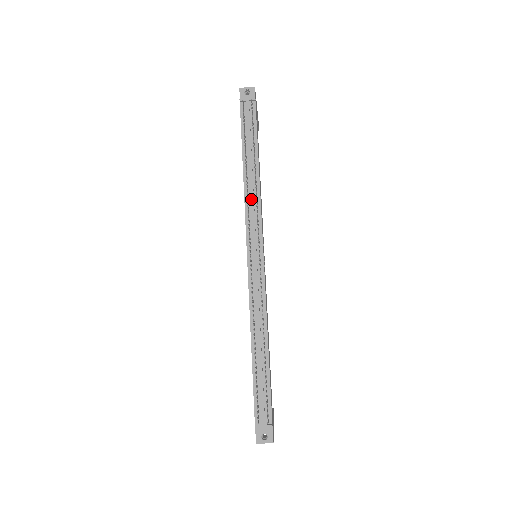
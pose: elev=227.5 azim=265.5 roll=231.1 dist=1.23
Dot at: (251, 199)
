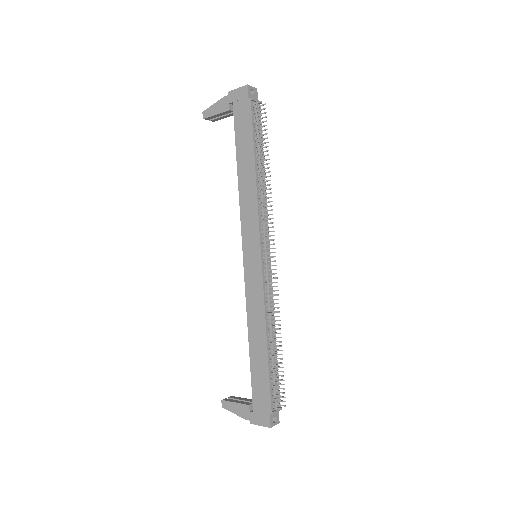
Dot at: (263, 202)
